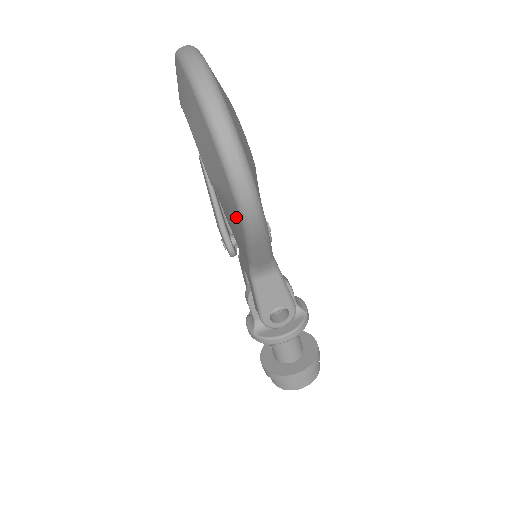
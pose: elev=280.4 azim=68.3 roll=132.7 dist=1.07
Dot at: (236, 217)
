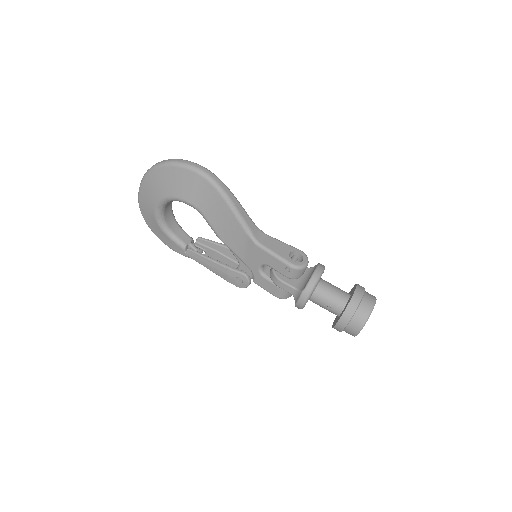
Dot at: (210, 191)
